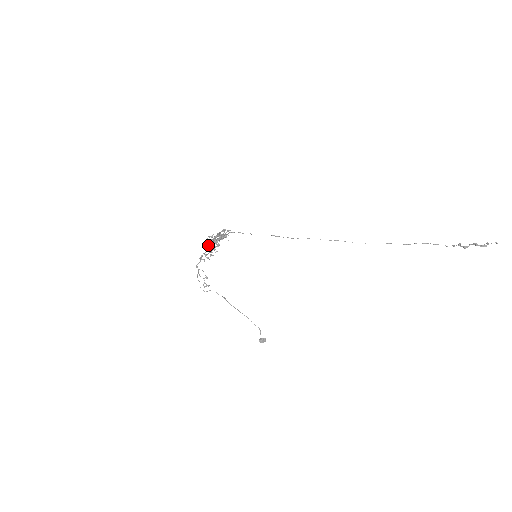
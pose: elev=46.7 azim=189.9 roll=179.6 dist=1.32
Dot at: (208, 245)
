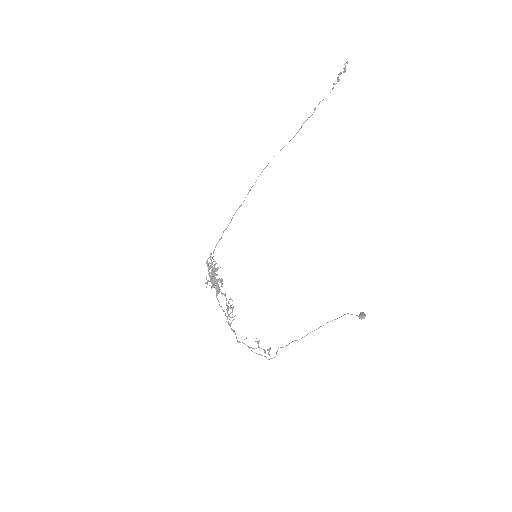
Dot at: (218, 301)
